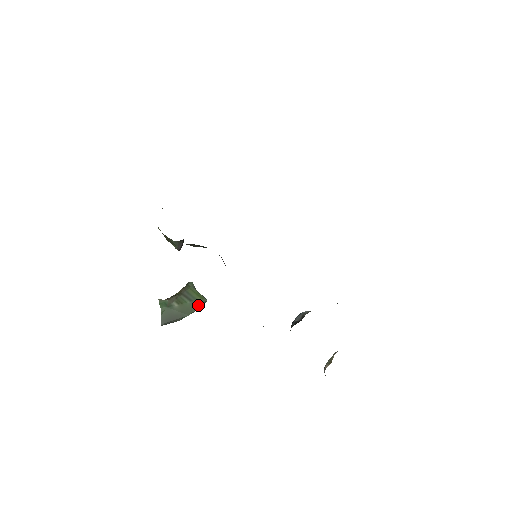
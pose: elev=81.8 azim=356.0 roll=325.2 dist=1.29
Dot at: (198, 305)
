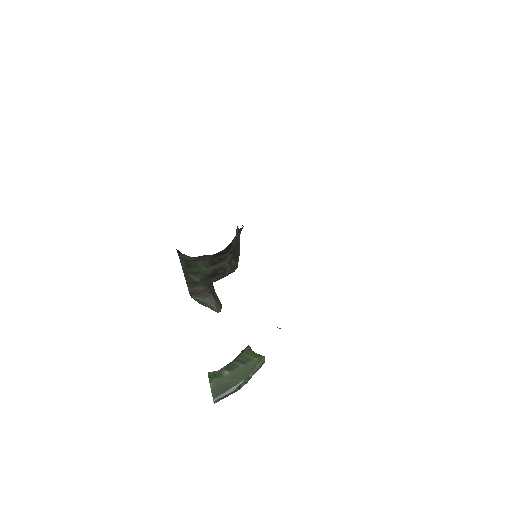
Dot at: (254, 366)
